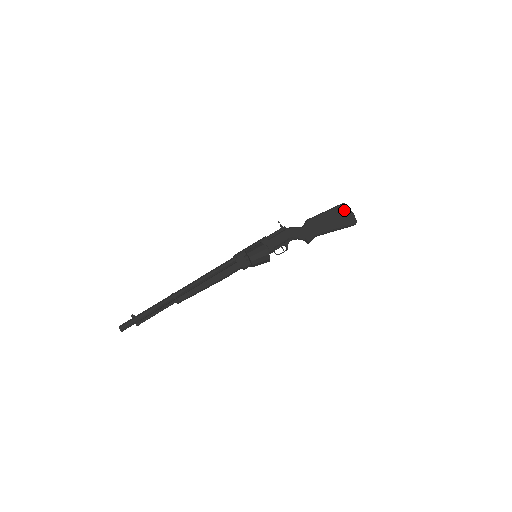
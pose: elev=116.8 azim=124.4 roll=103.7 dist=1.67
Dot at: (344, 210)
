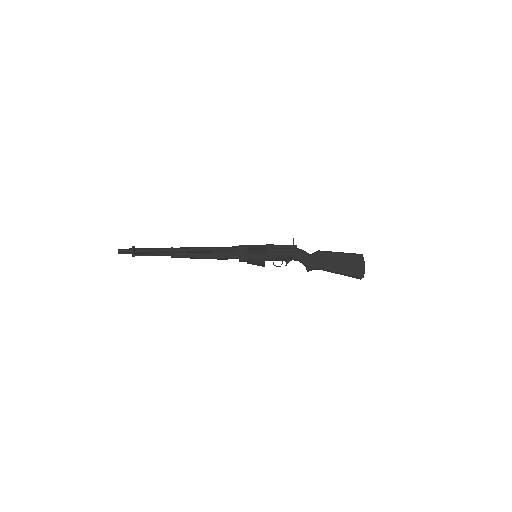
Dot at: (358, 261)
